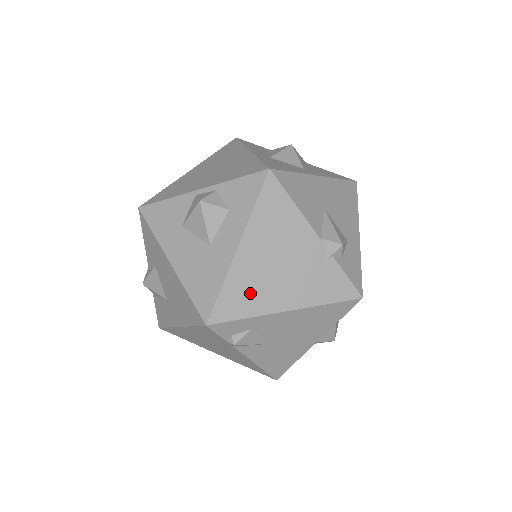
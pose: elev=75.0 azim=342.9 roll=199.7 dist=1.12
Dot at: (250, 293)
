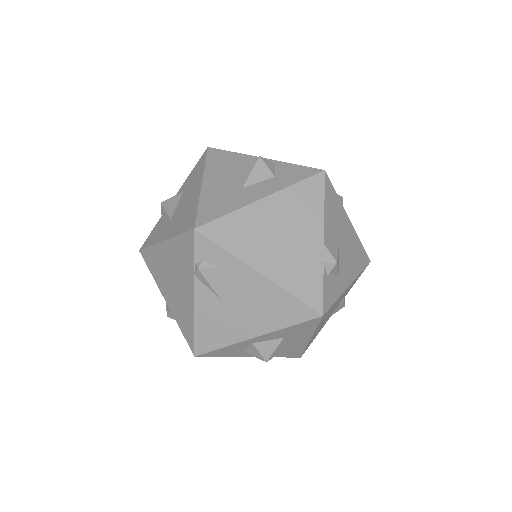
Dot at: (244, 236)
